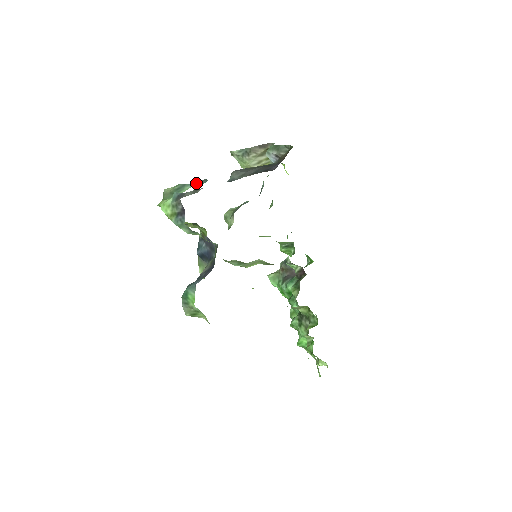
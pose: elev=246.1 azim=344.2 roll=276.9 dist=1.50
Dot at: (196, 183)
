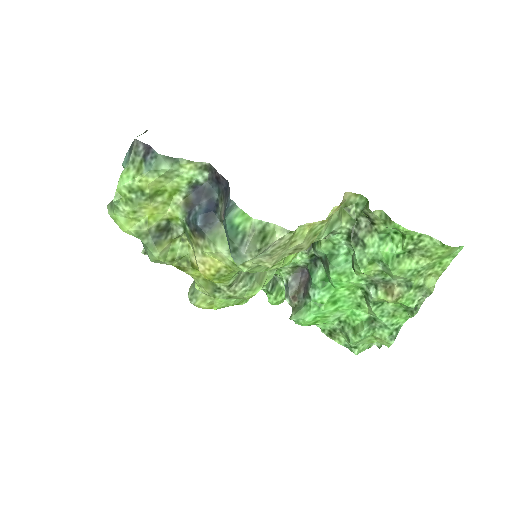
Dot at: occluded
